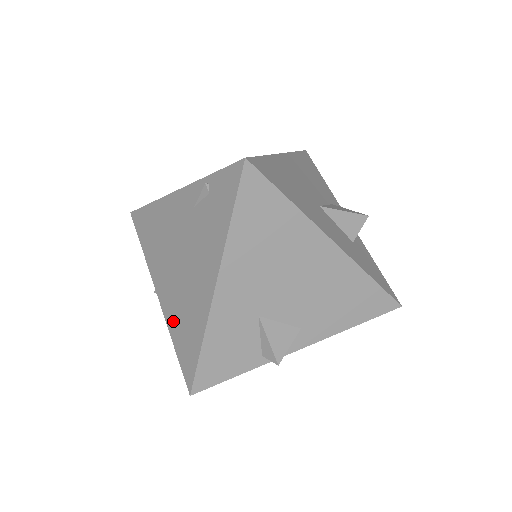
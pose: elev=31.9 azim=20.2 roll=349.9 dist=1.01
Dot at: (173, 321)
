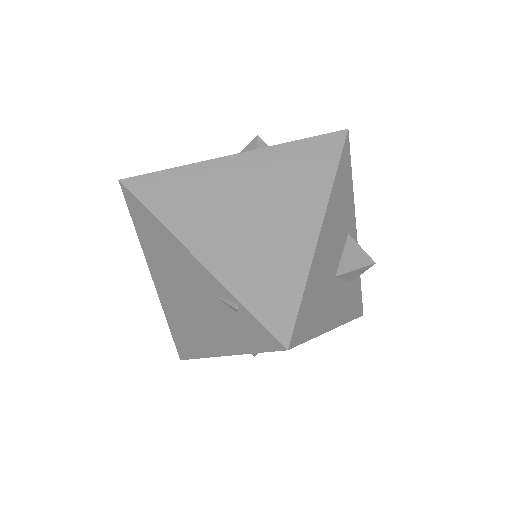
Dot at: (171, 316)
